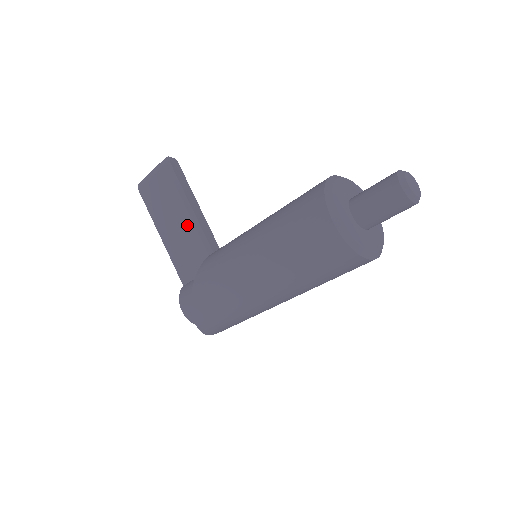
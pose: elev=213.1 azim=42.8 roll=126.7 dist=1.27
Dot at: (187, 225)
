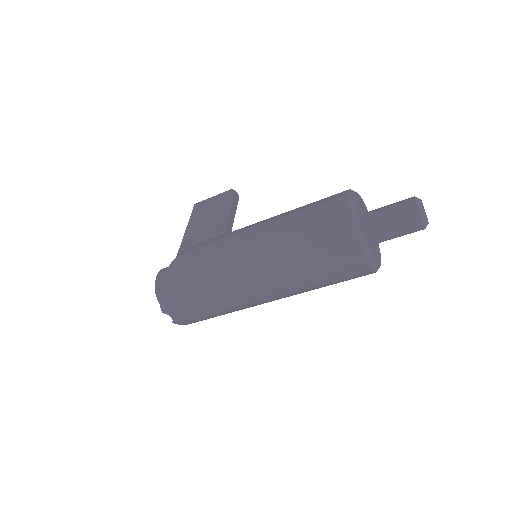
Dot at: (215, 226)
